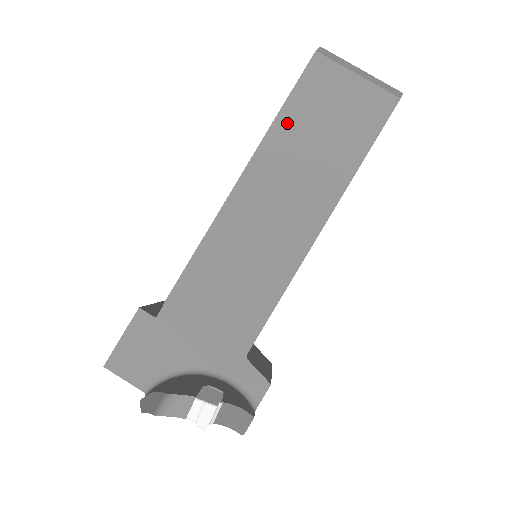
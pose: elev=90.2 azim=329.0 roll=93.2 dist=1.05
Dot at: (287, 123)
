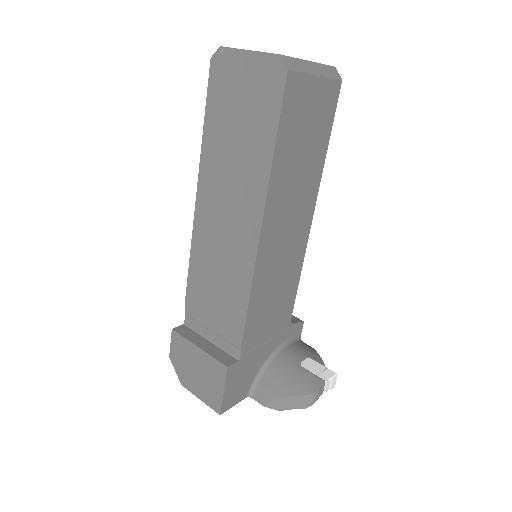
Dot at: (281, 157)
